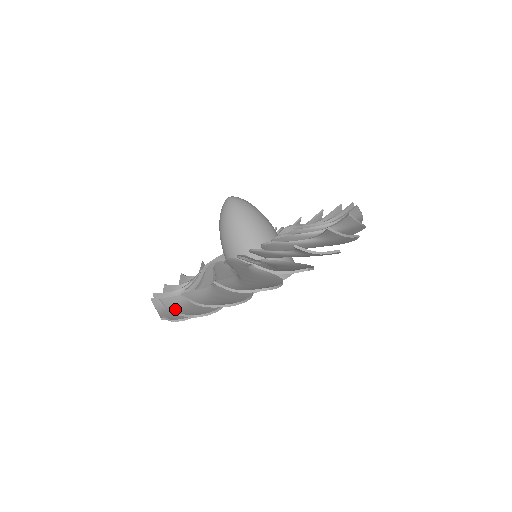
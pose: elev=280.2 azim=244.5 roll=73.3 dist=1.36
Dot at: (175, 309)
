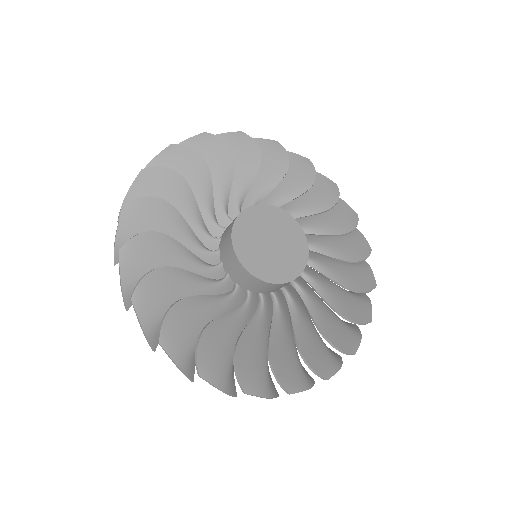
Dot at: (129, 199)
